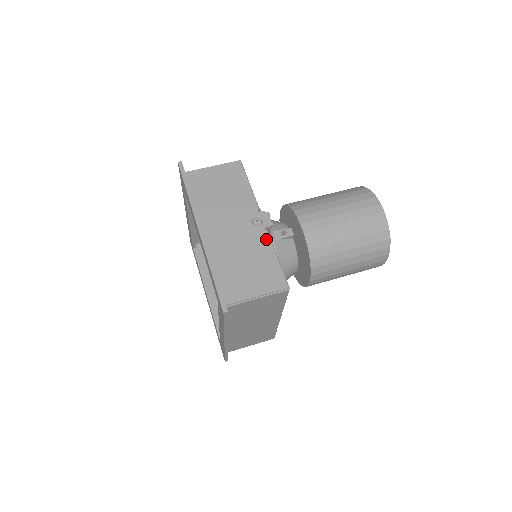
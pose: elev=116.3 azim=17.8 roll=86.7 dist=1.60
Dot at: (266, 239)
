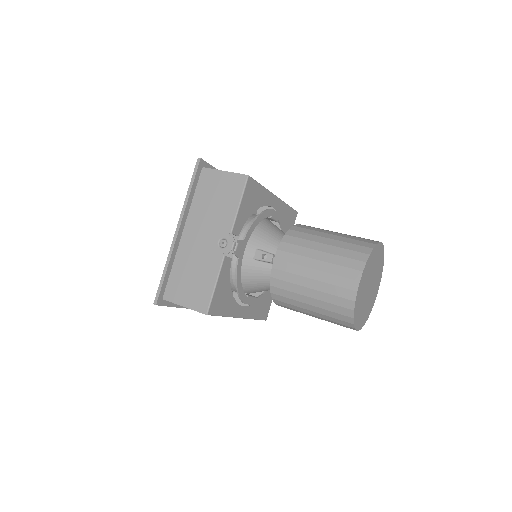
Dot at: (218, 263)
